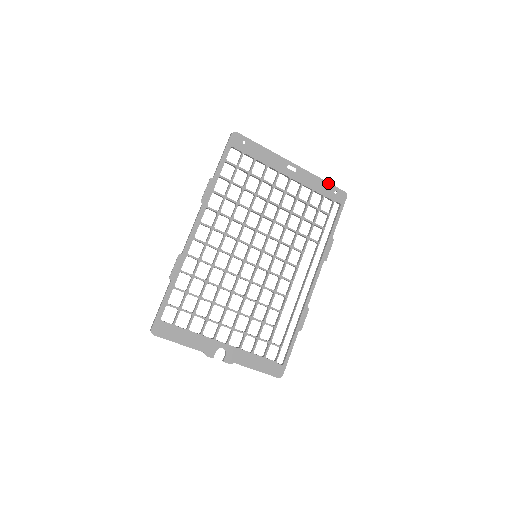
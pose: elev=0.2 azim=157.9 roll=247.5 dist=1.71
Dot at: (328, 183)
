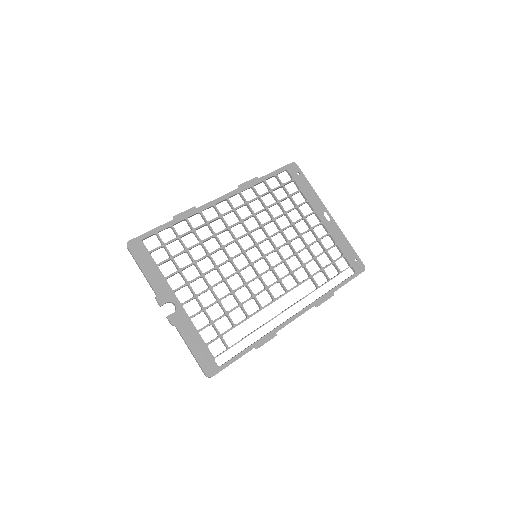
Dot at: occluded
